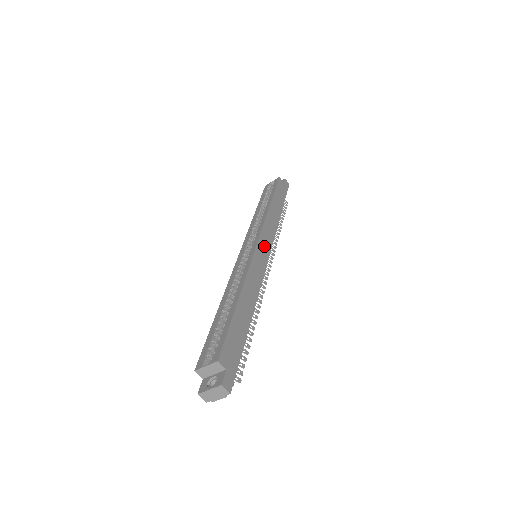
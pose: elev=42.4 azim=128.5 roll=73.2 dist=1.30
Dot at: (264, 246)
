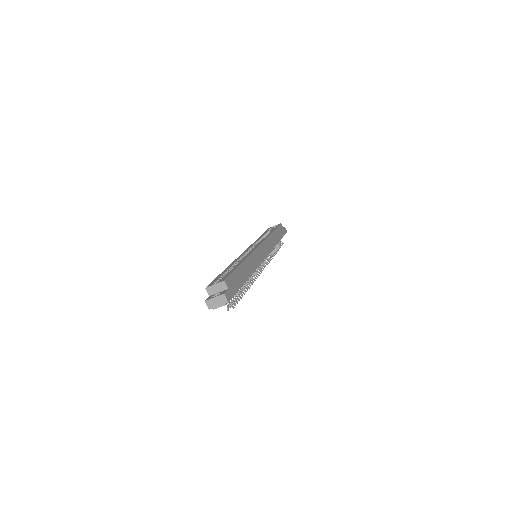
Dot at: (263, 250)
